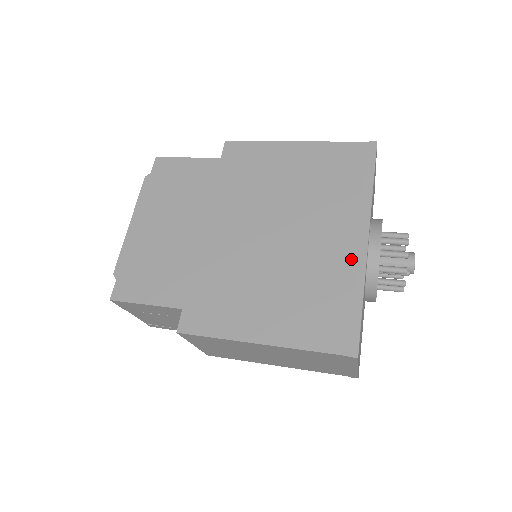
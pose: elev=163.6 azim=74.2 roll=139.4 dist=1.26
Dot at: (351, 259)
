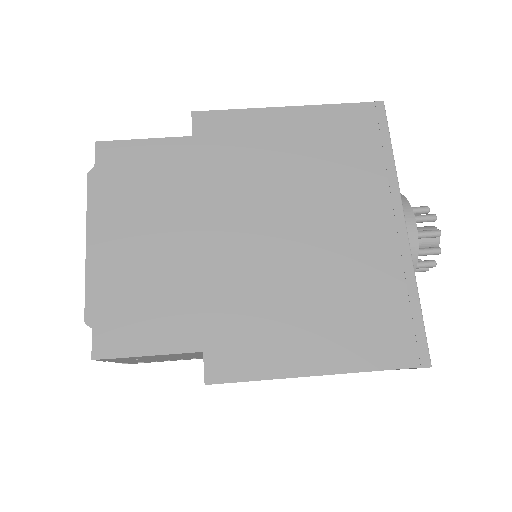
Dot at: (393, 251)
